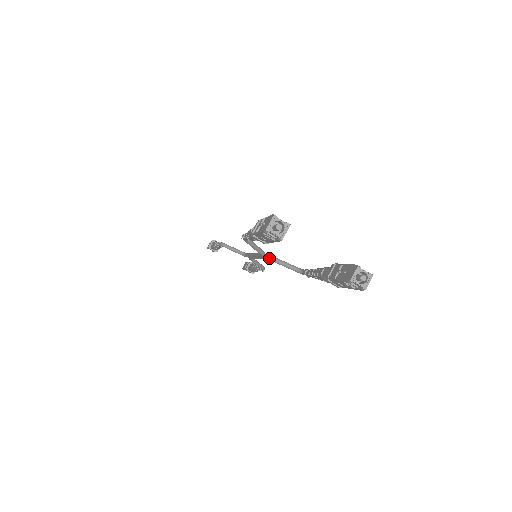
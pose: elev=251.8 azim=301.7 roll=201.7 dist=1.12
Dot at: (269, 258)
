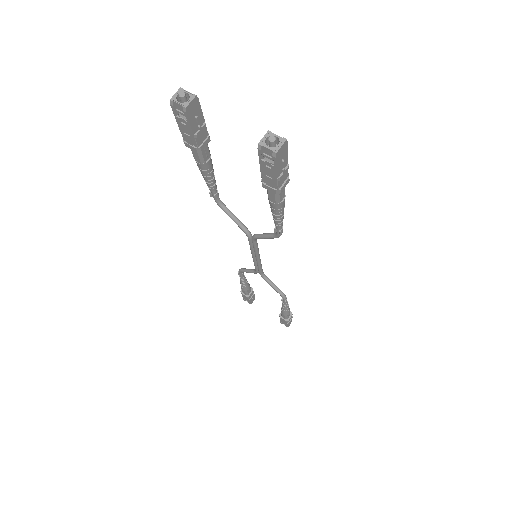
Dot at: (253, 236)
